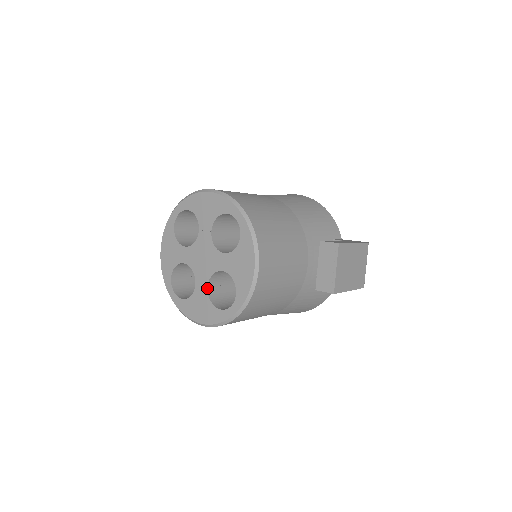
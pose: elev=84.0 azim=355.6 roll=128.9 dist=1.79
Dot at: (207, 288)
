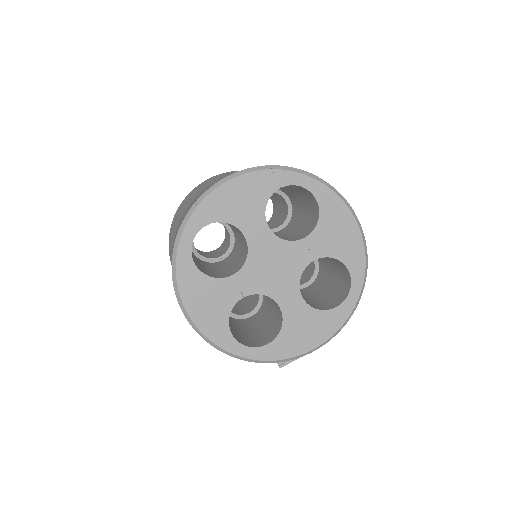
Dot at: occluded
